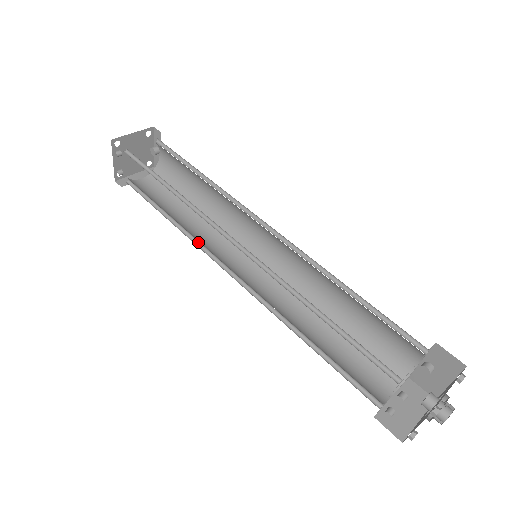
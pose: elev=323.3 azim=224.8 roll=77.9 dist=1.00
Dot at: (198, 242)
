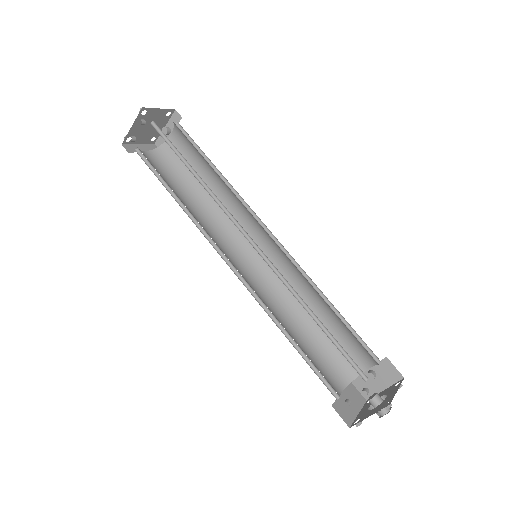
Dot at: (201, 228)
